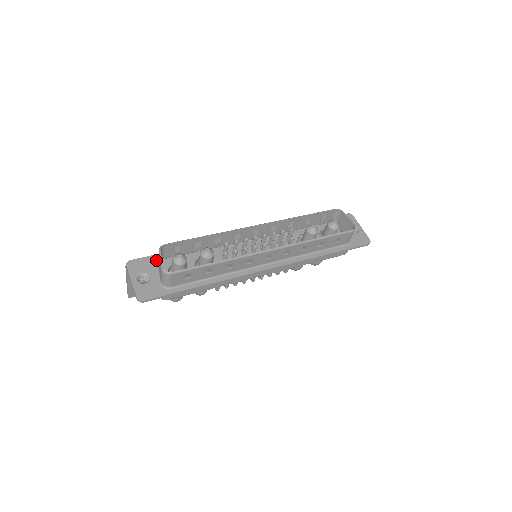
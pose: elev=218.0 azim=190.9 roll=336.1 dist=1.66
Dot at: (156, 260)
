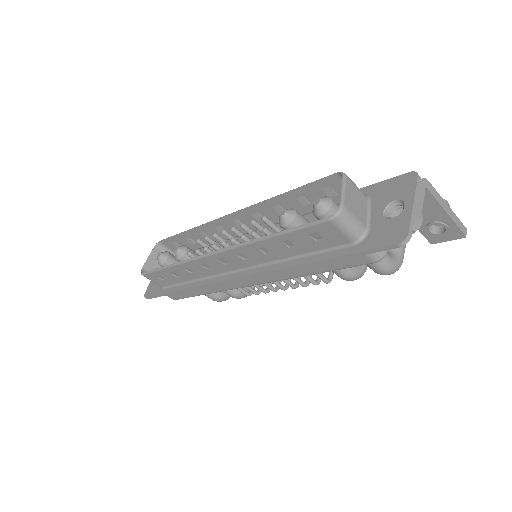
Dot at: occluded
